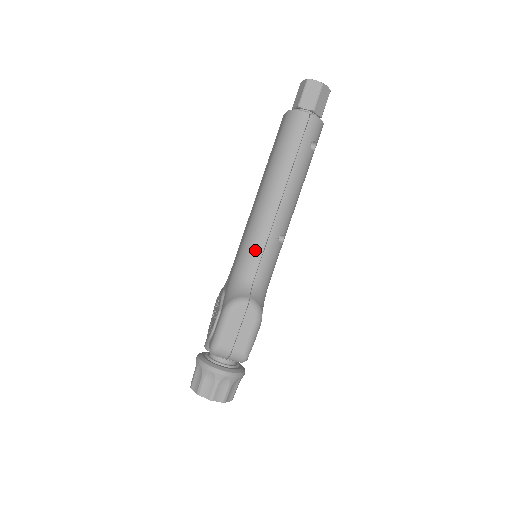
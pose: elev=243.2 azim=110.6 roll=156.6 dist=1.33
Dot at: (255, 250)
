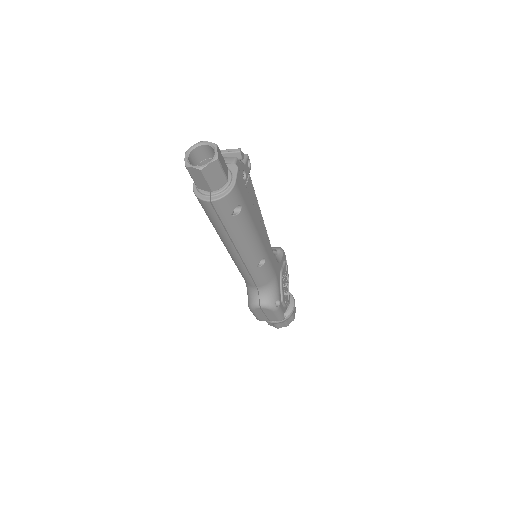
Dot at: (245, 276)
